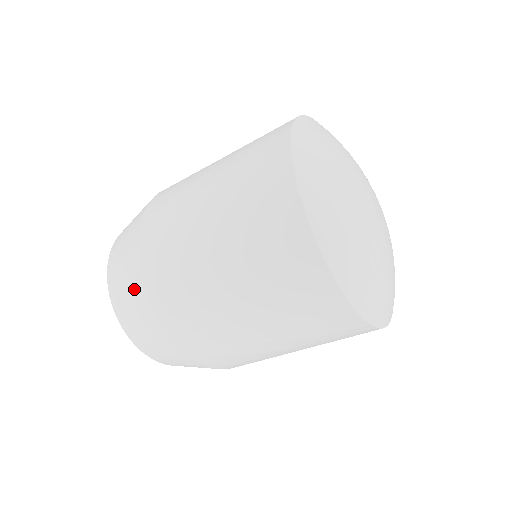
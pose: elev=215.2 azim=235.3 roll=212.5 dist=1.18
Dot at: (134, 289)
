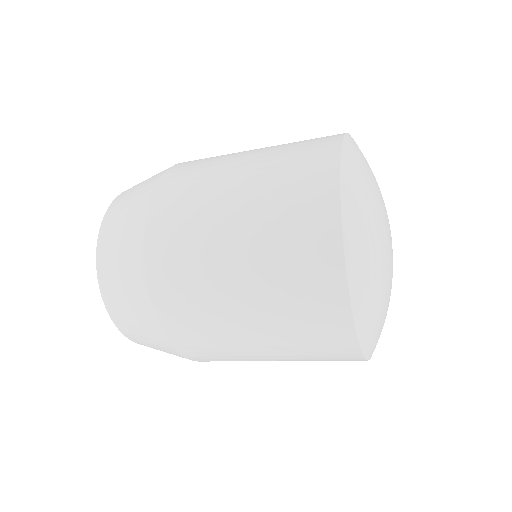
Dot at: (130, 235)
